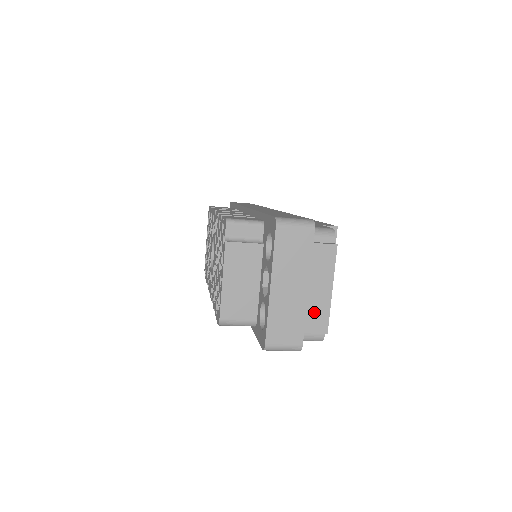
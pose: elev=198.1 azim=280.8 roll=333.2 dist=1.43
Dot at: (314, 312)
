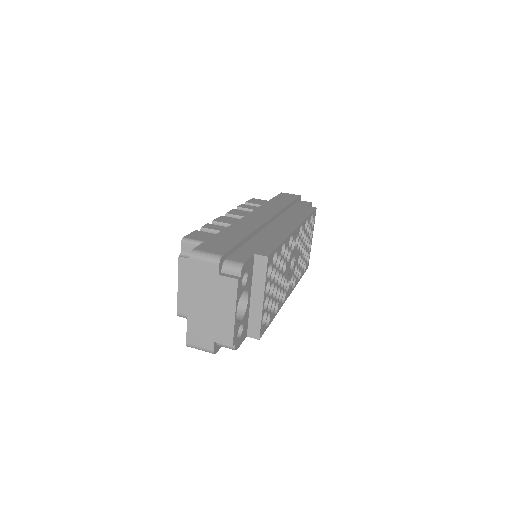
Dot at: (221, 328)
